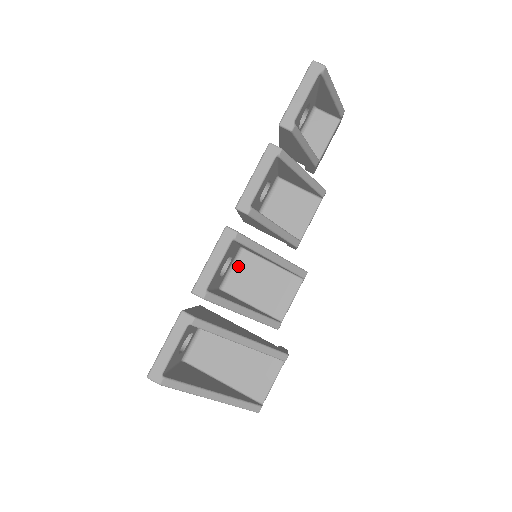
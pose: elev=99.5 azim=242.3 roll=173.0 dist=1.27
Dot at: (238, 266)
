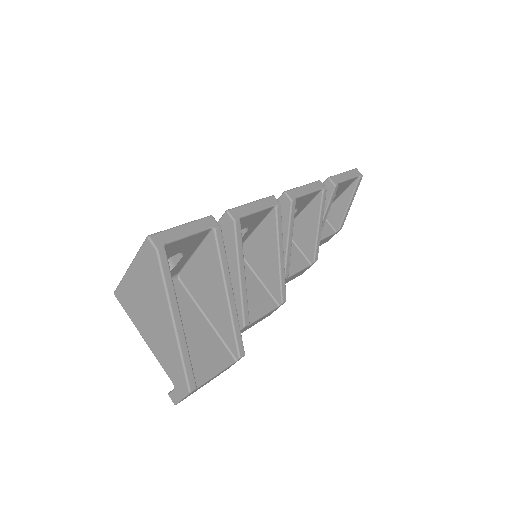
Dot at: occluded
